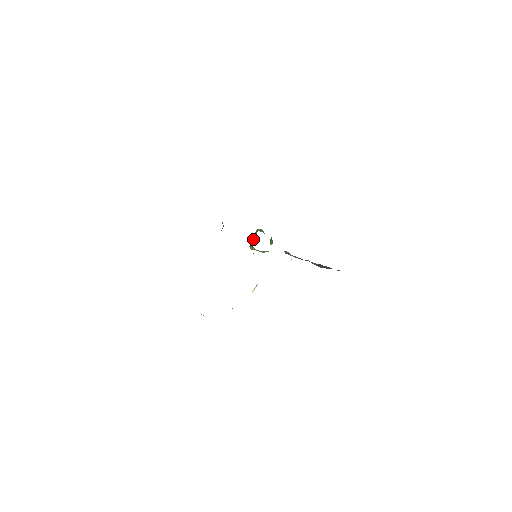
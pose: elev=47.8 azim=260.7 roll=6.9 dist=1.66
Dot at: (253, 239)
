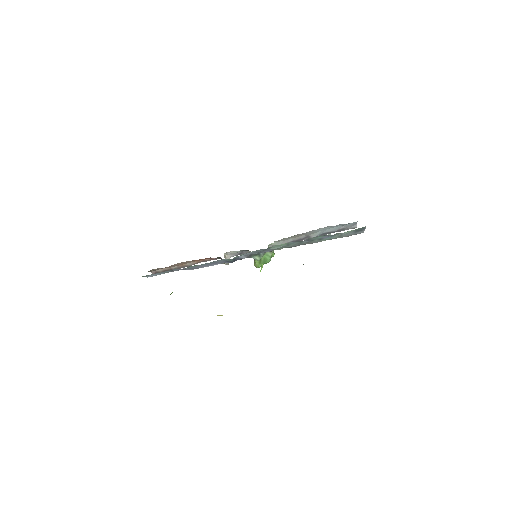
Dot at: occluded
